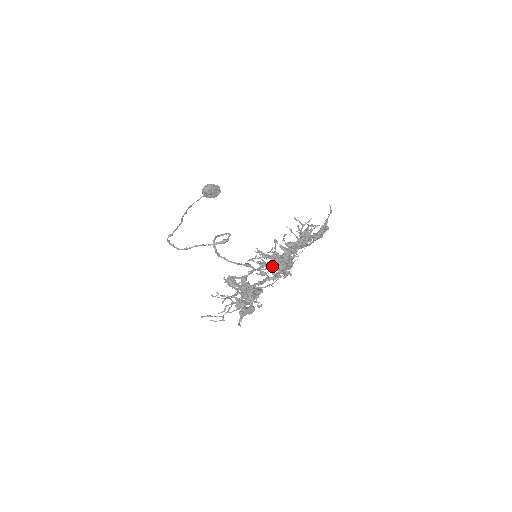
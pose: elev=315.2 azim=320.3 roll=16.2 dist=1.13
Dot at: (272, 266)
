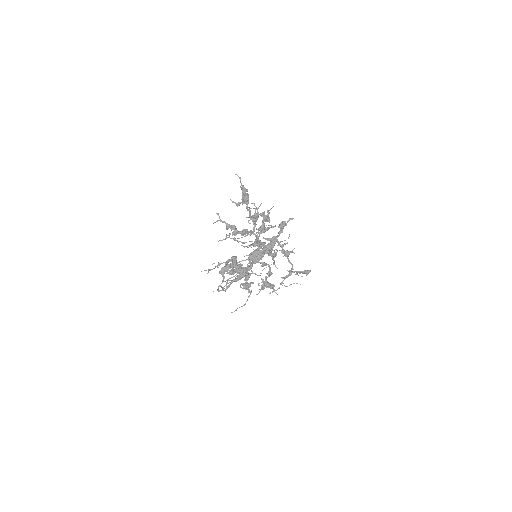
Dot at: (264, 254)
